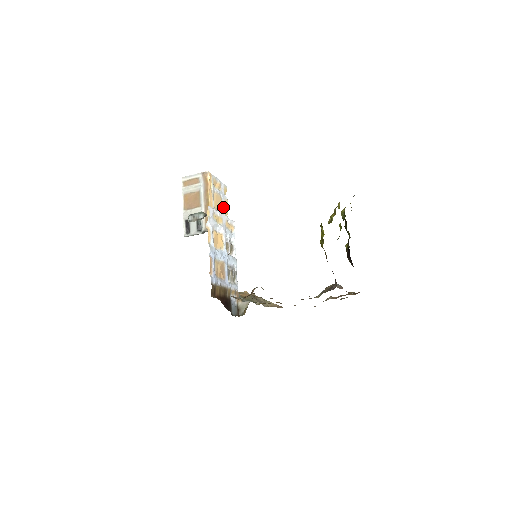
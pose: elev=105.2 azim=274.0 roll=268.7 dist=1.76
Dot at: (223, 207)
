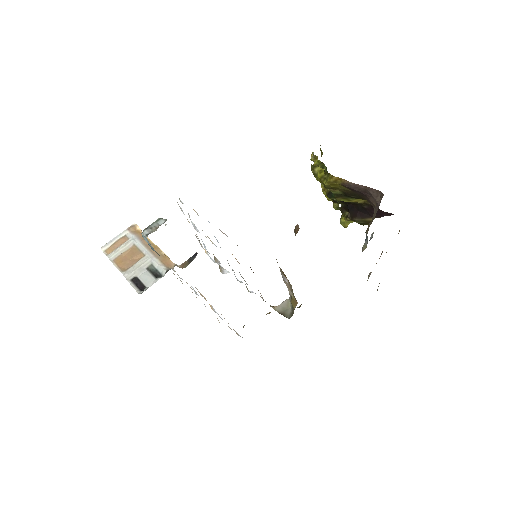
Dot at: occluded
